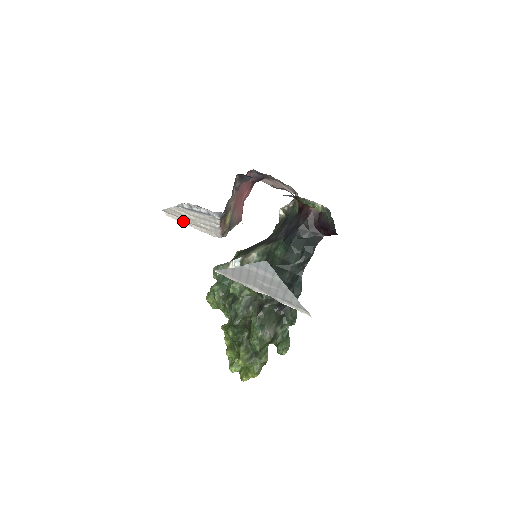
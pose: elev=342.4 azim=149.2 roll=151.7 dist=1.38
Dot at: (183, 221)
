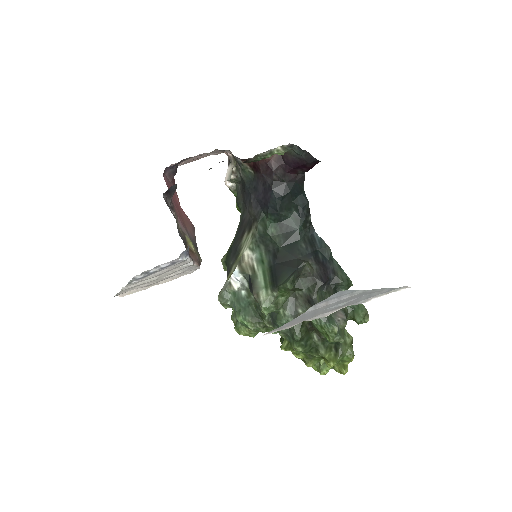
Dot at: (145, 287)
